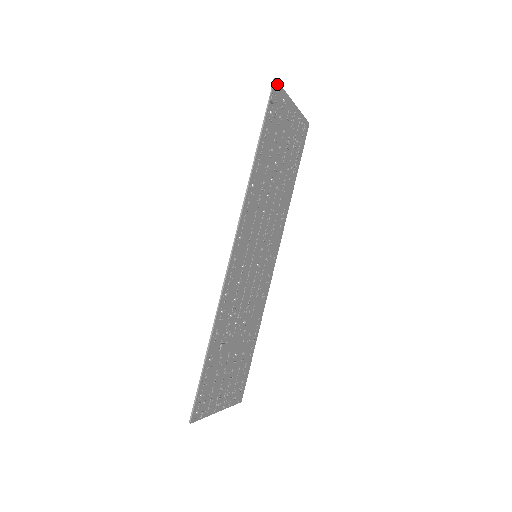
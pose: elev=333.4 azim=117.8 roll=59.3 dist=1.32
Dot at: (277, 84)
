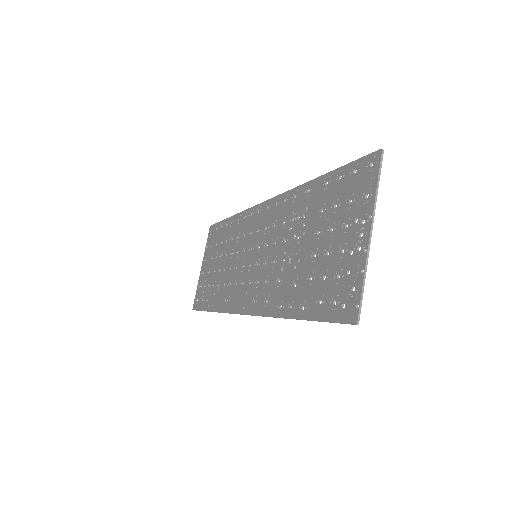
Dot at: (210, 231)
